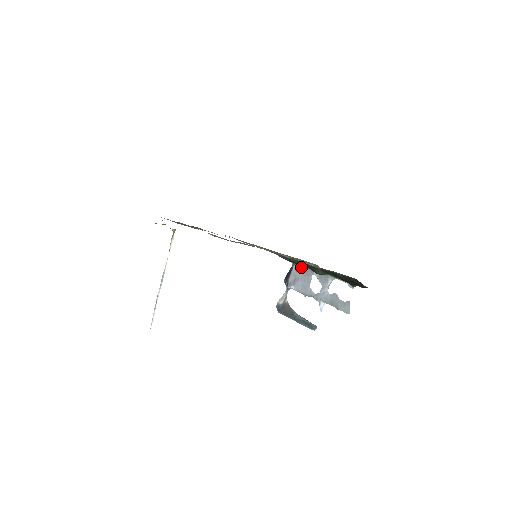
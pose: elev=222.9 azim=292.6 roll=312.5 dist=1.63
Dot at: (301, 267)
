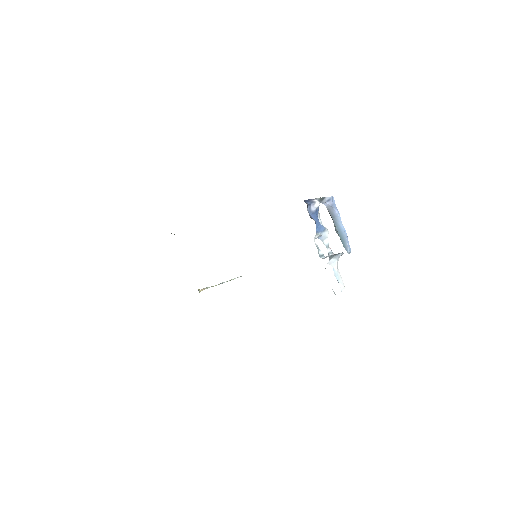
Dot at: occluded
